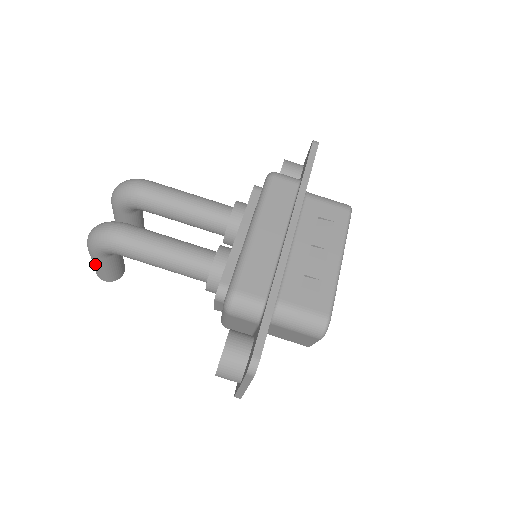
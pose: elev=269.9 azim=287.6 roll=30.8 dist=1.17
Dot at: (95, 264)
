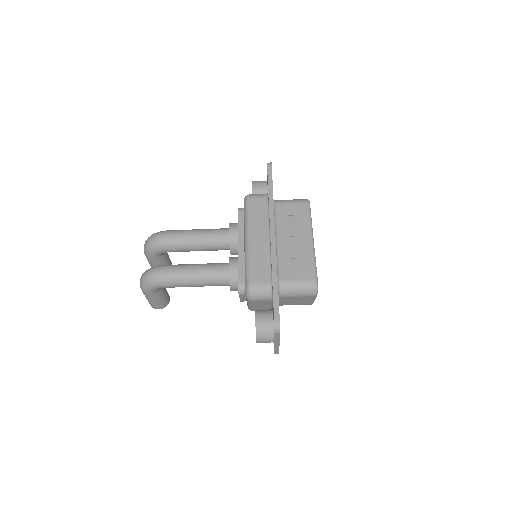
Dot at: (150, 300)
